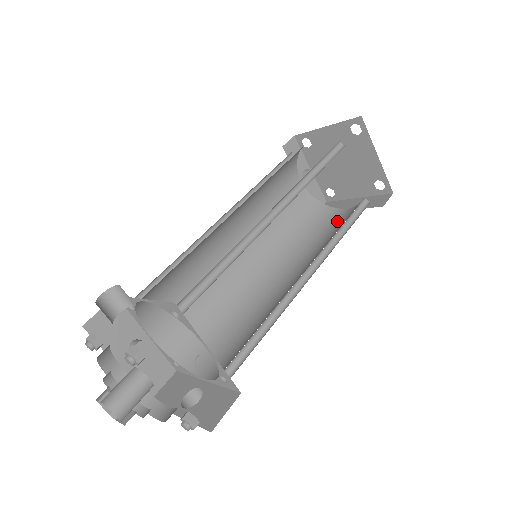
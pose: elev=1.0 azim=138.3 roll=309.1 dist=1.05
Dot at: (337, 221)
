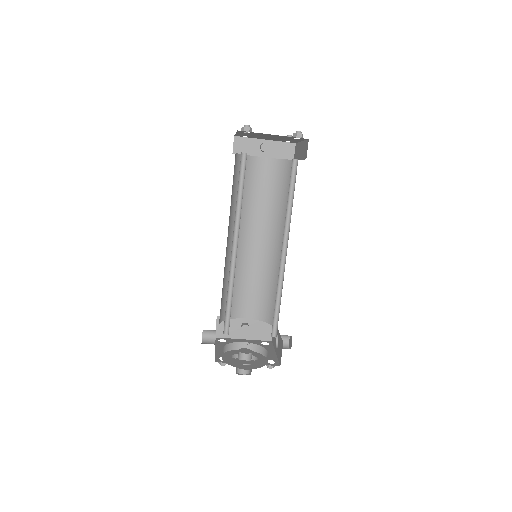
Dot at: occluded
